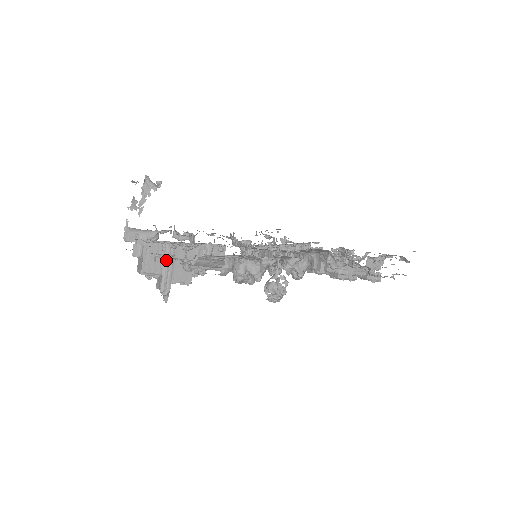
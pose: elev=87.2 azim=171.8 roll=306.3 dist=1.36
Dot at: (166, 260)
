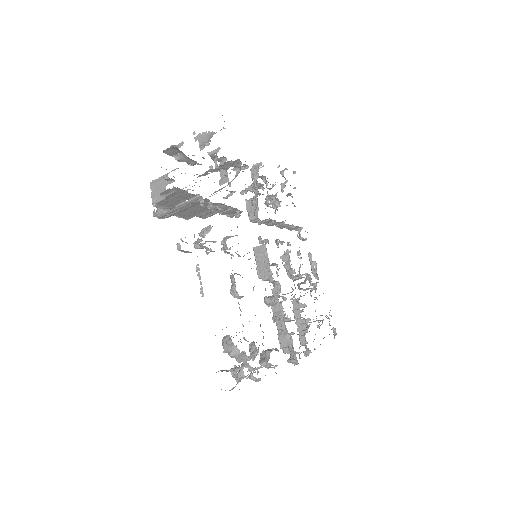
Dot at: (187, 251)
